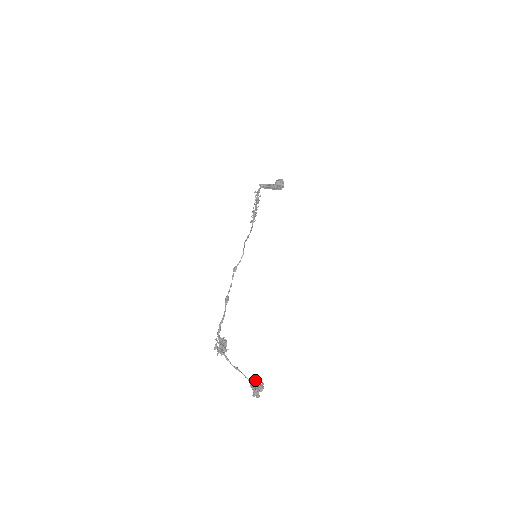
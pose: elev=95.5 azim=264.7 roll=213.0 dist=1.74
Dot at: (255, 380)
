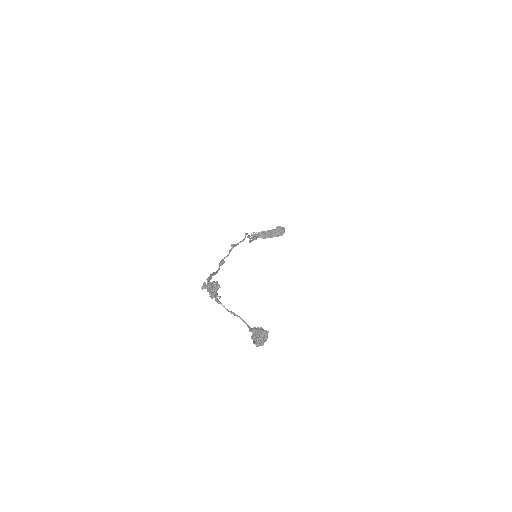
Dot at: occluded
